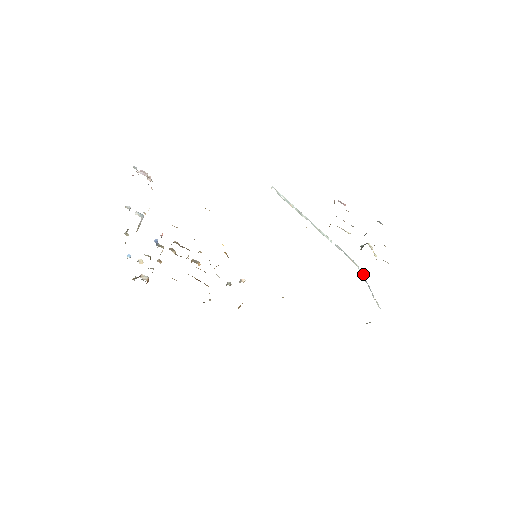
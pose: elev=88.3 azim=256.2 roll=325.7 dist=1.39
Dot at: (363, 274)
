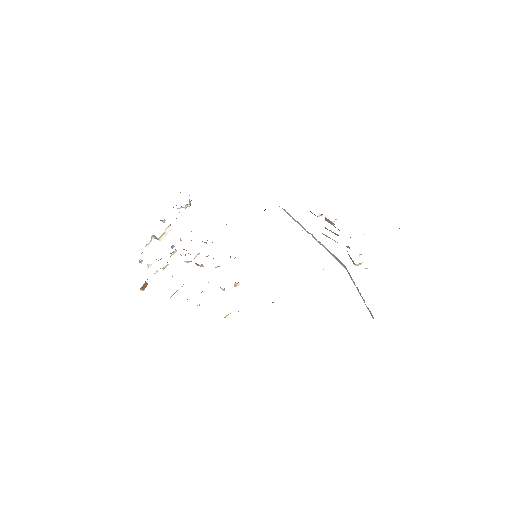
Dot at: occluded
